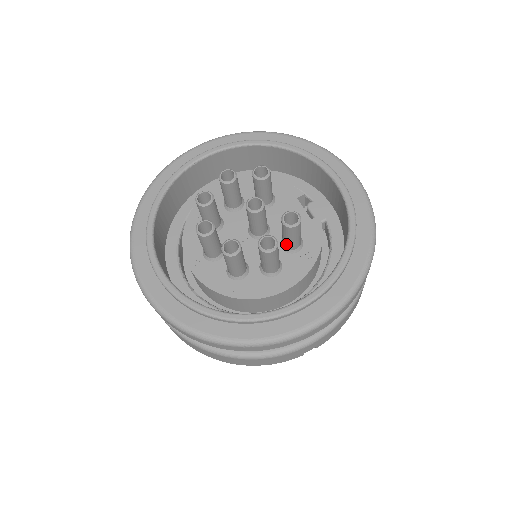
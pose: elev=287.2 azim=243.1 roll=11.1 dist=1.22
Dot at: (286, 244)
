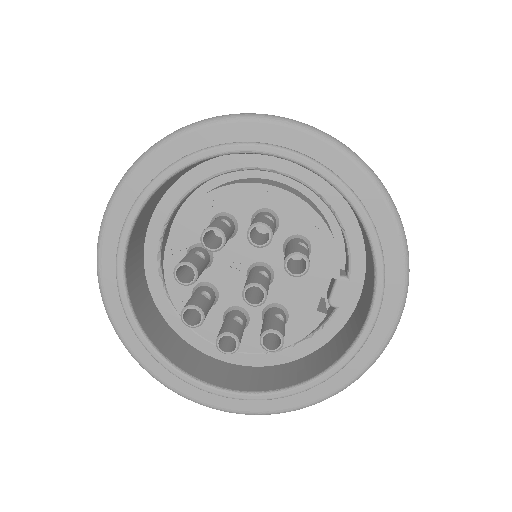
Dot at: occluded
